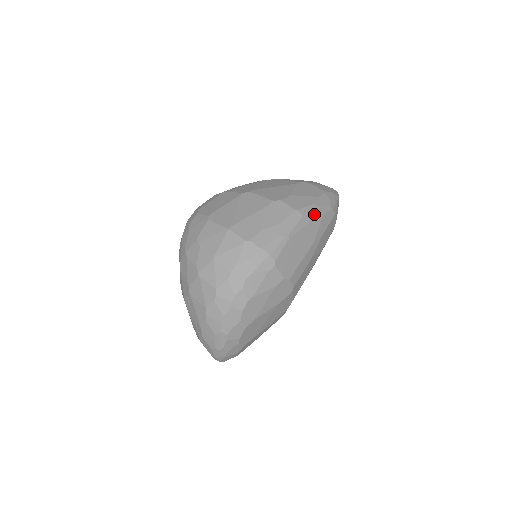
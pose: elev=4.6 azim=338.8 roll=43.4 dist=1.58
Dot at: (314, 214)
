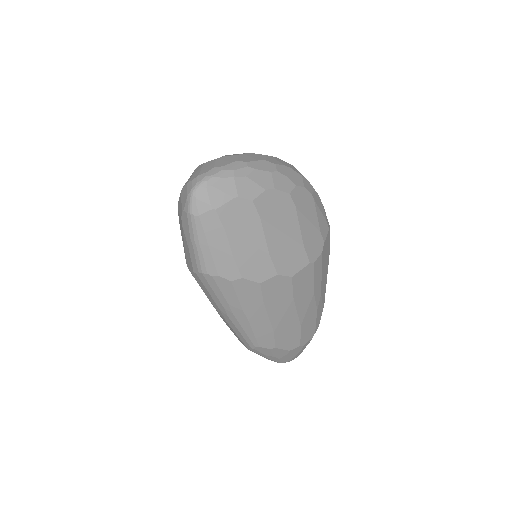
Dot at: occluded
